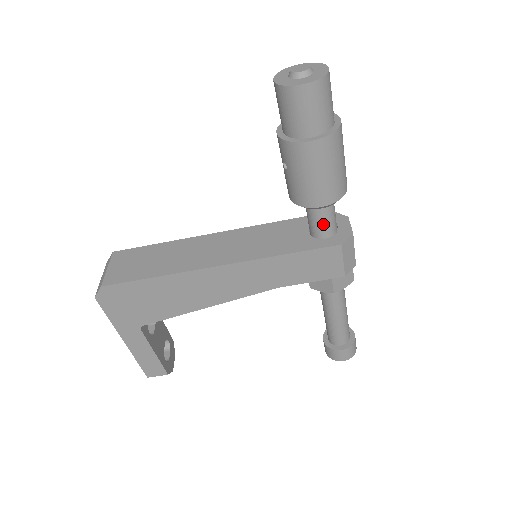
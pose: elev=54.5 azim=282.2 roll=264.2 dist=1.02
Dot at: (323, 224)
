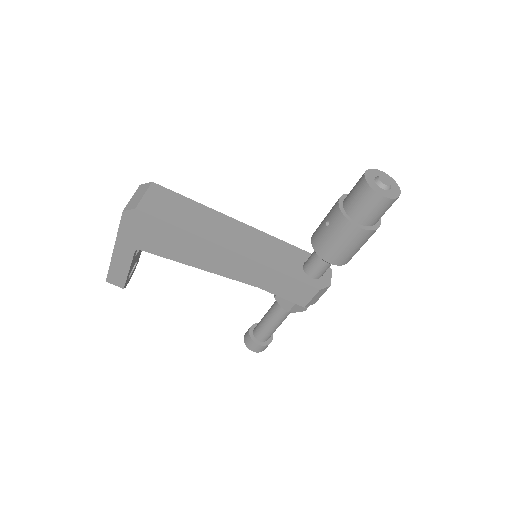
Dot at: (318, 269)
